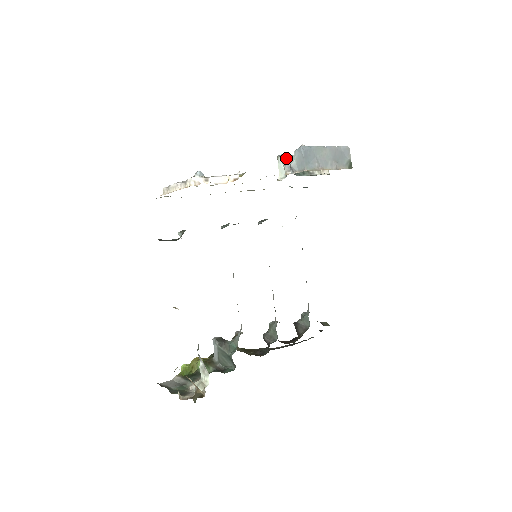
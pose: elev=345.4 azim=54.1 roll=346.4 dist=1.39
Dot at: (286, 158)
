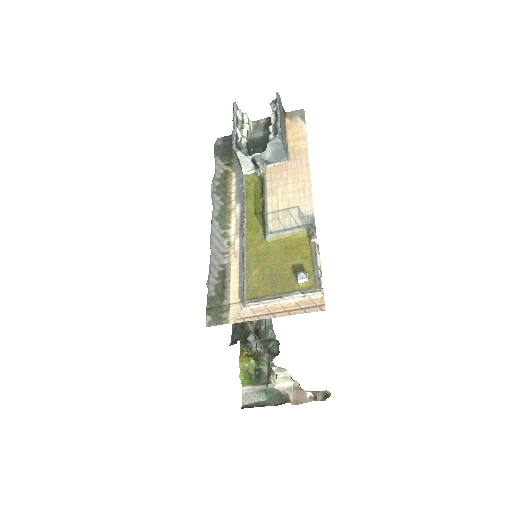
Dot at: occluded
